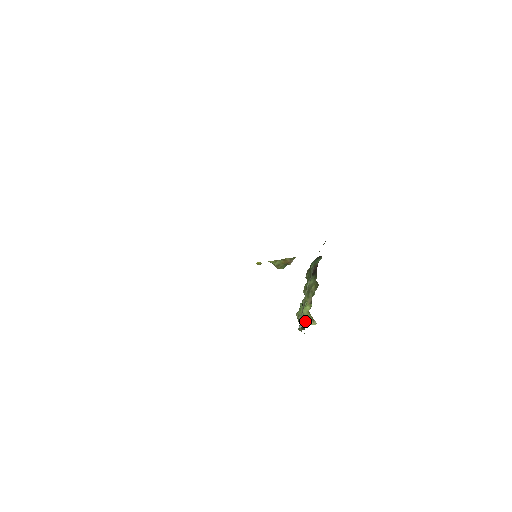
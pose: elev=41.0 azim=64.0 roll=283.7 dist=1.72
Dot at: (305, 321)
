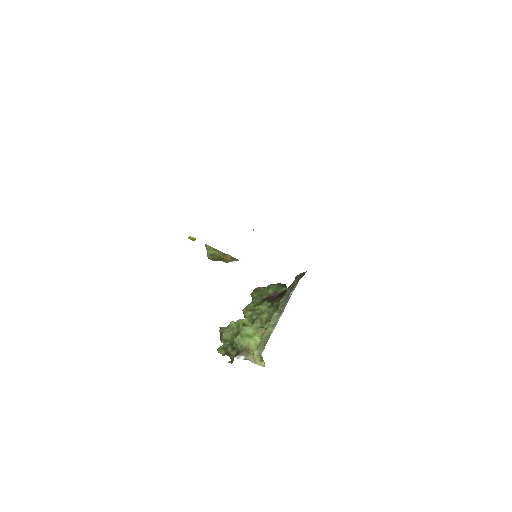
Dot at: (250, 355)
